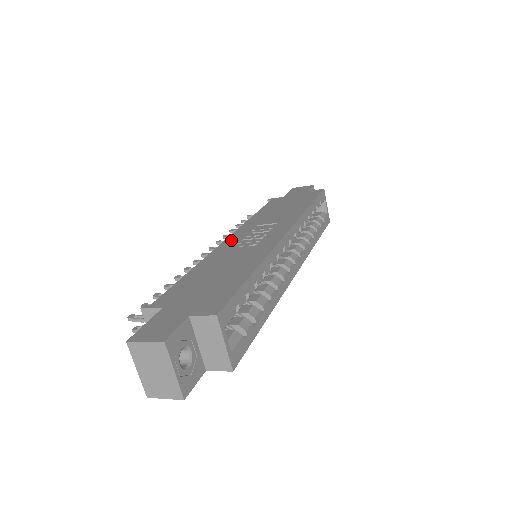
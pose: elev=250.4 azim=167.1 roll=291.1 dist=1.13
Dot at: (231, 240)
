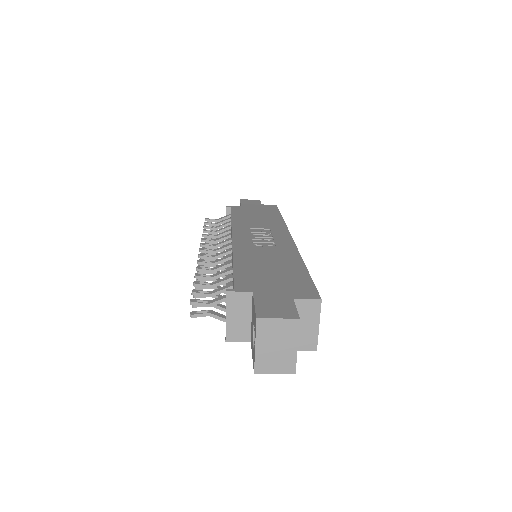
Dot at: (240, 238)
